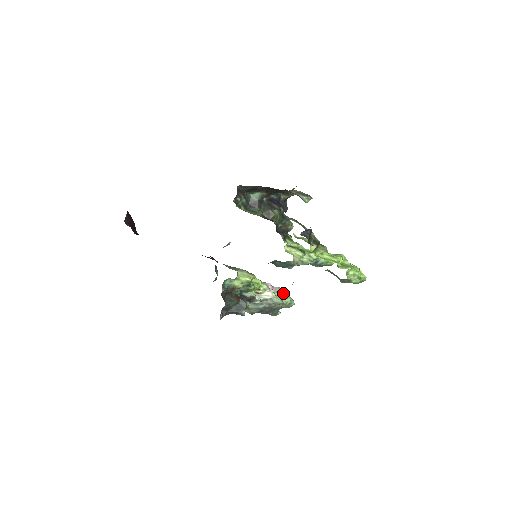
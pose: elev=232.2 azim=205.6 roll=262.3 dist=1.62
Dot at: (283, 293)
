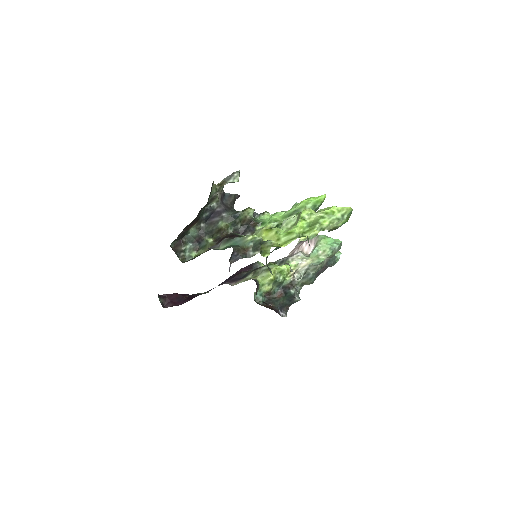
Dot at: (316, 250)
